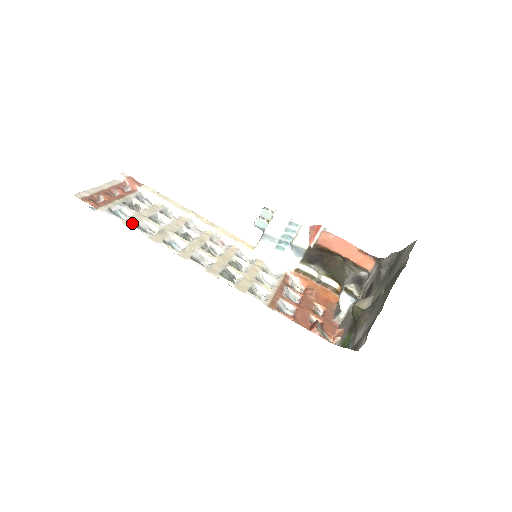
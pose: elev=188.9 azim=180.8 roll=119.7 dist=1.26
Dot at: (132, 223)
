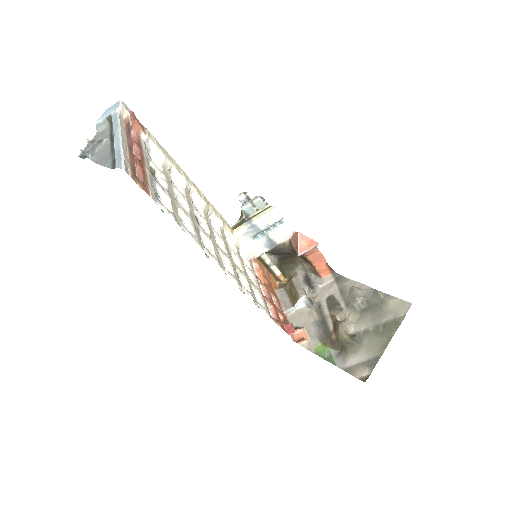
Dot at: (178, 217)
